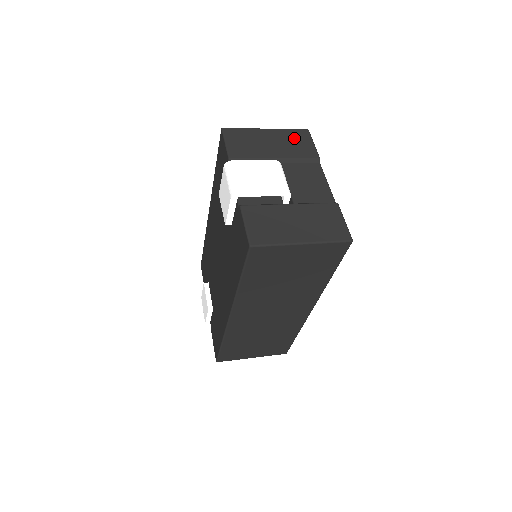
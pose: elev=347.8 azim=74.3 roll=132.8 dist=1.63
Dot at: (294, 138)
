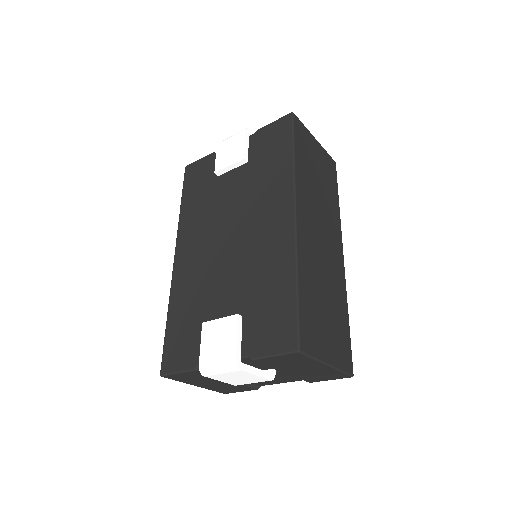
Dot at: occluded
